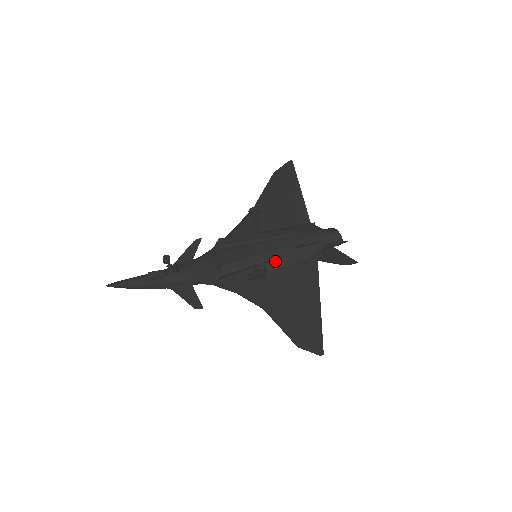
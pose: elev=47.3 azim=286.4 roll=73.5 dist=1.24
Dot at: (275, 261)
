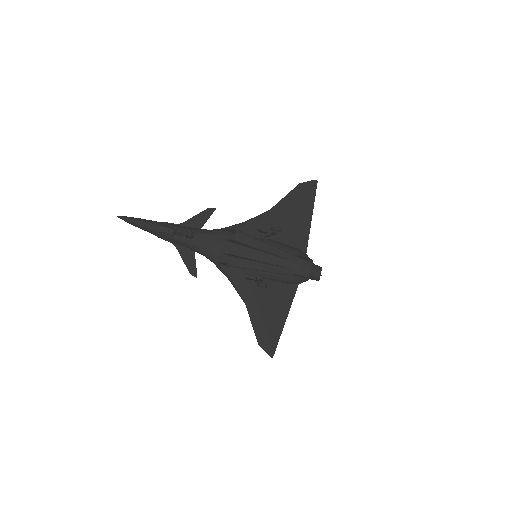
Dot at: (271, 274)
